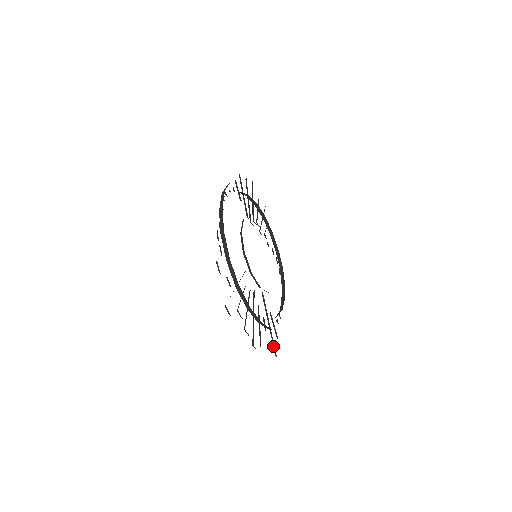
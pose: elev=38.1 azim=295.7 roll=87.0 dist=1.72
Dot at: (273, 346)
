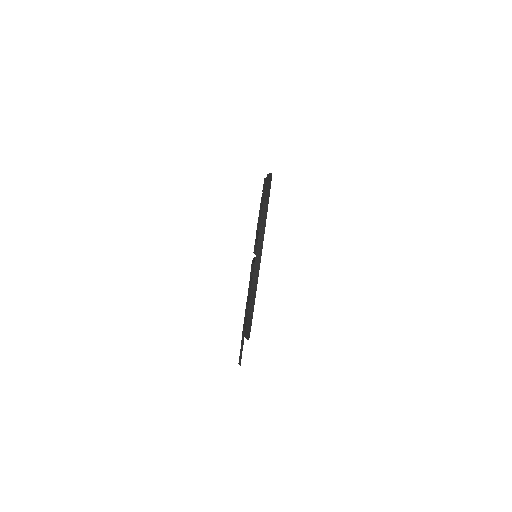
Dot at: (240, 351)
